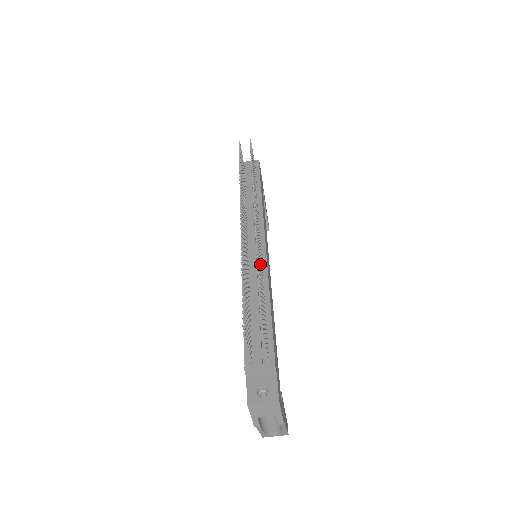
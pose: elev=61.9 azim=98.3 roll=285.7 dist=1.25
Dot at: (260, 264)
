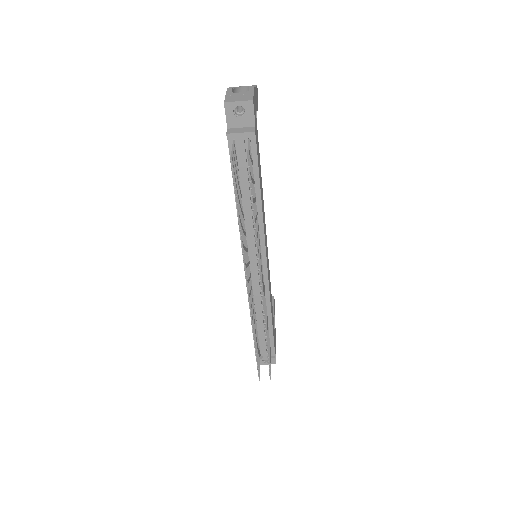
Dot at: occluded
